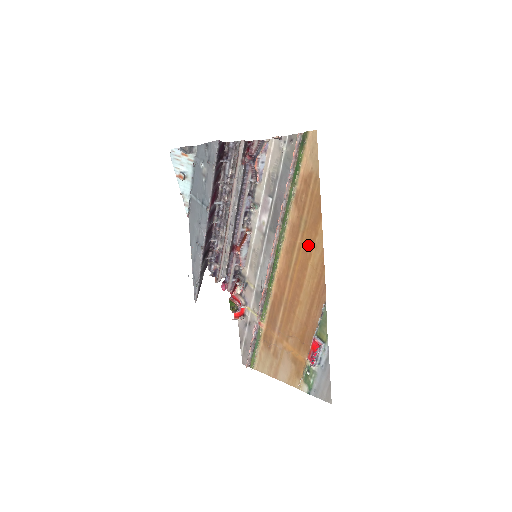
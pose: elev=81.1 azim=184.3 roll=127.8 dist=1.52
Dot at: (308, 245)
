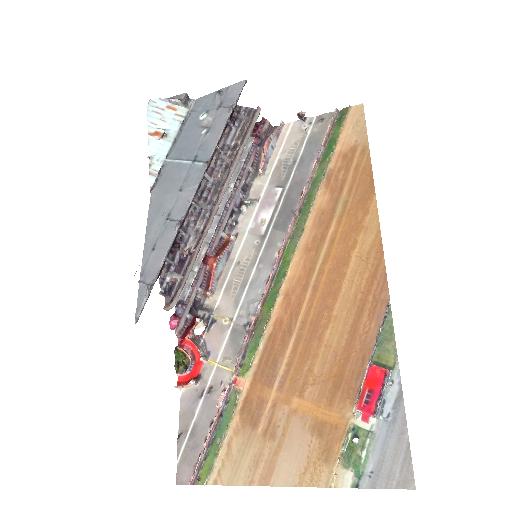
Dot at: (350, 230)
